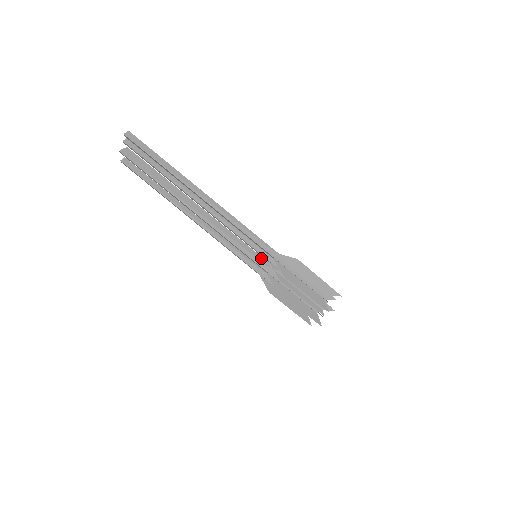
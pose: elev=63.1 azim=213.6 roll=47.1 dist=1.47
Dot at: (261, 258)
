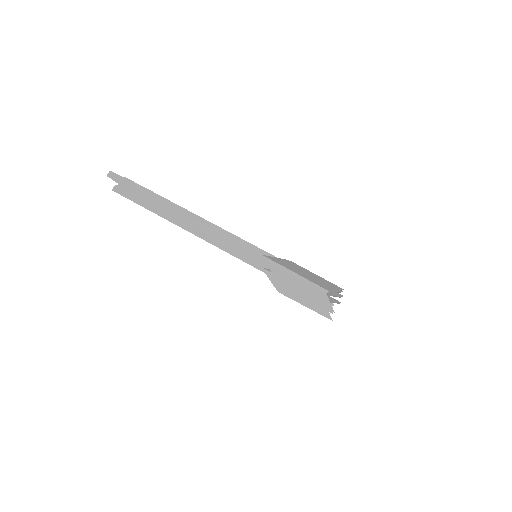
Dot at: occluded
